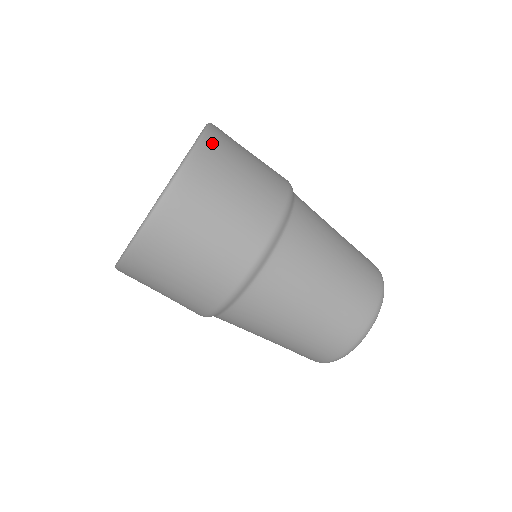
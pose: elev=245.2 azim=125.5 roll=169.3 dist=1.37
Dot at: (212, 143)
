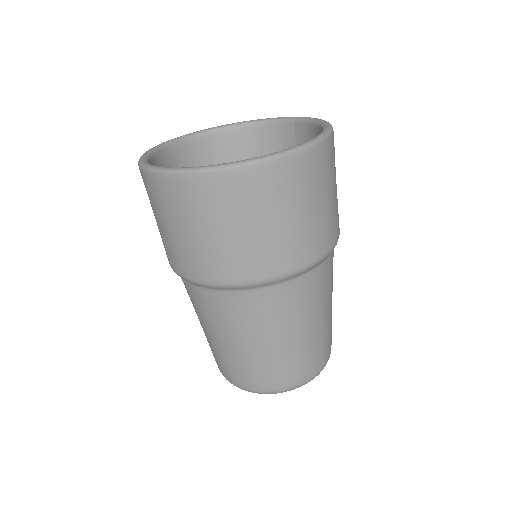
Dot at: occluded
